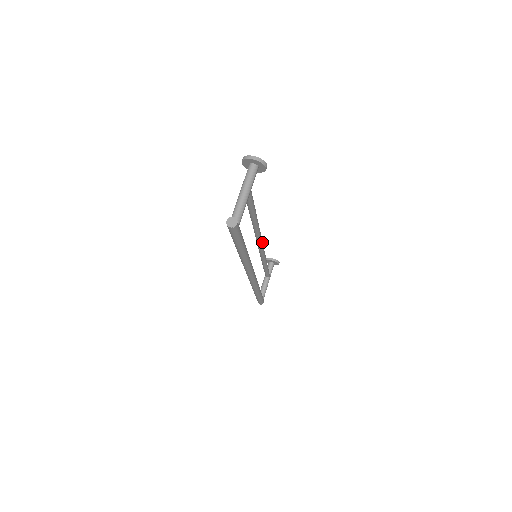
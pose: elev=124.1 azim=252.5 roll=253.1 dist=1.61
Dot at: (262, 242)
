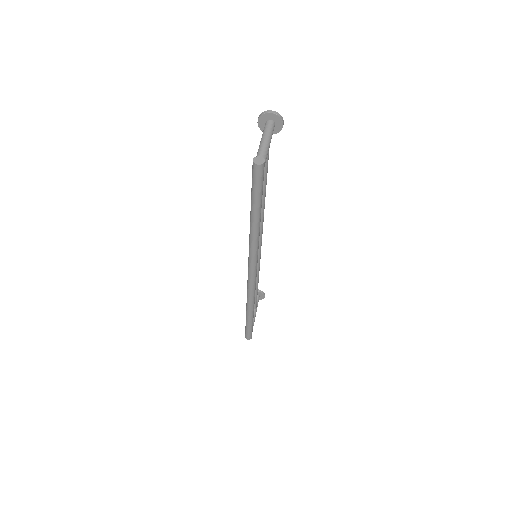
Dot at: (261, 242)
